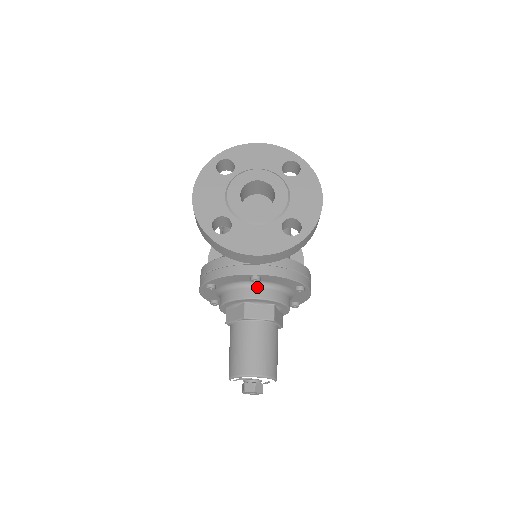
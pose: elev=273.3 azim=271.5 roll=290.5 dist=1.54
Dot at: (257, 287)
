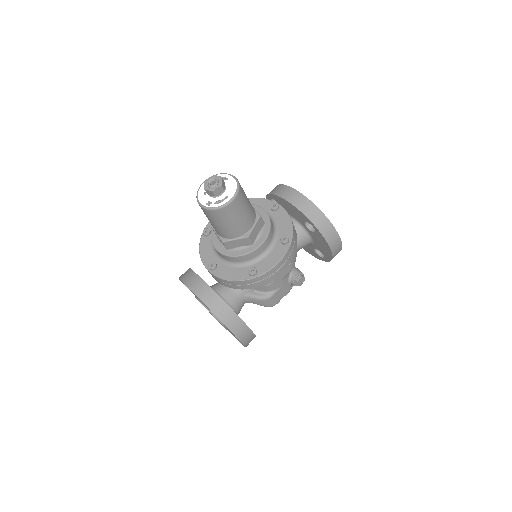
Dot at: occluded
